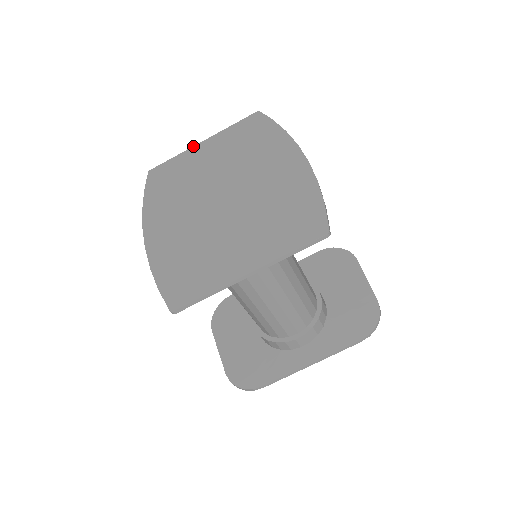
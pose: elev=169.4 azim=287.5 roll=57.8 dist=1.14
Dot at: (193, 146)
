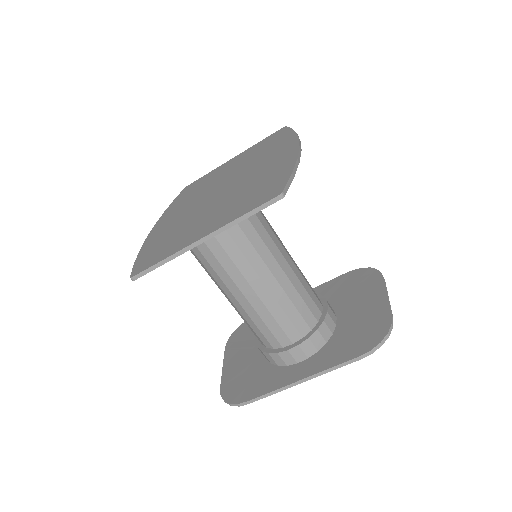
Dot at: (225, 163)
